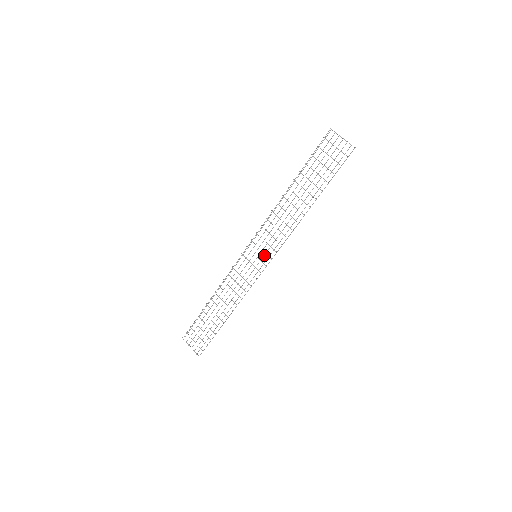
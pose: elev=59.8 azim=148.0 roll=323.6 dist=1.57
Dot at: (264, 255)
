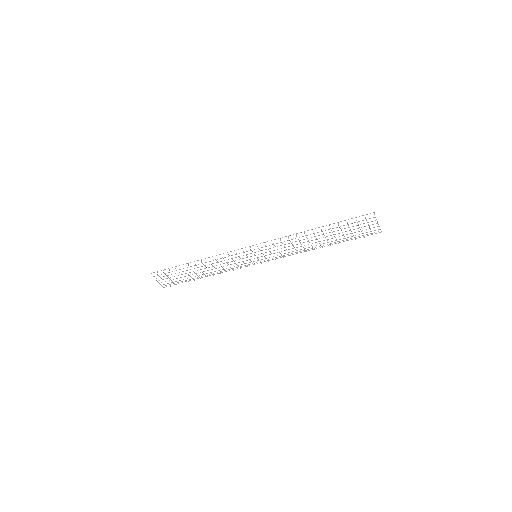
Dot at: occluded
